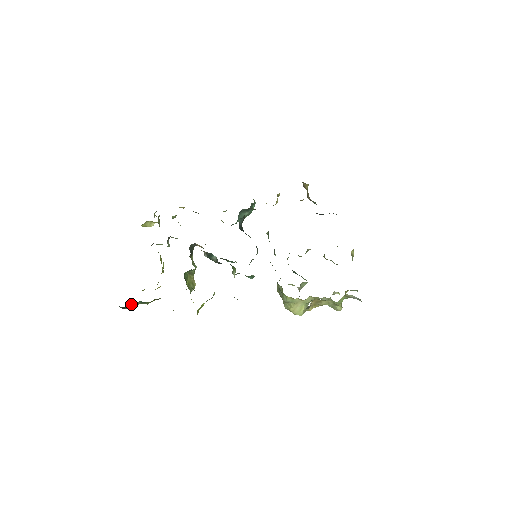
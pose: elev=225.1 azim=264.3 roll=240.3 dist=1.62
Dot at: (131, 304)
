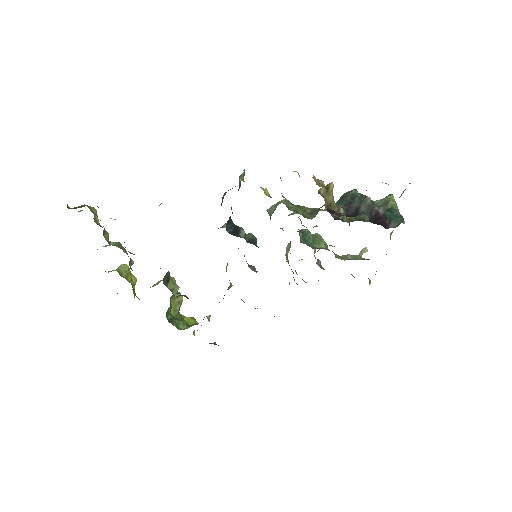
Dot at: occluded
